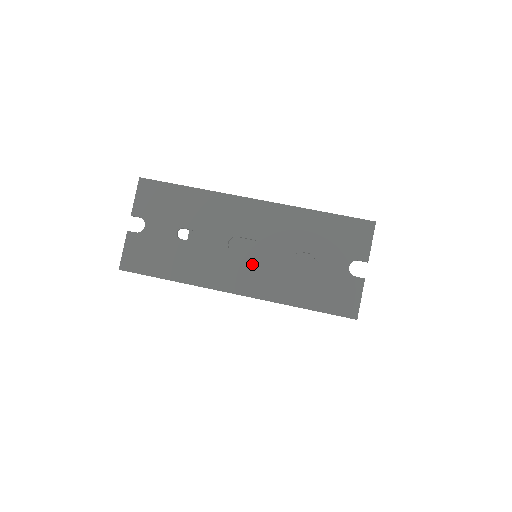
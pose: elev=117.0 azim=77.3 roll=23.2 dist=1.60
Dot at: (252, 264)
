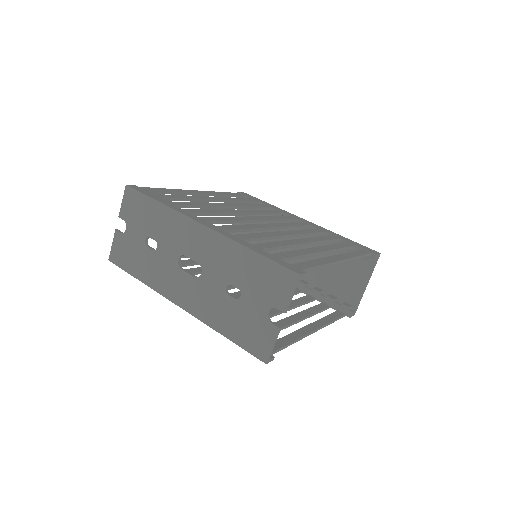
Dot at: (193, 284)
